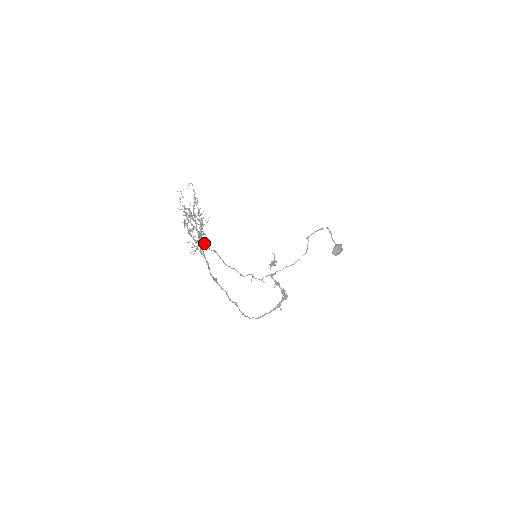
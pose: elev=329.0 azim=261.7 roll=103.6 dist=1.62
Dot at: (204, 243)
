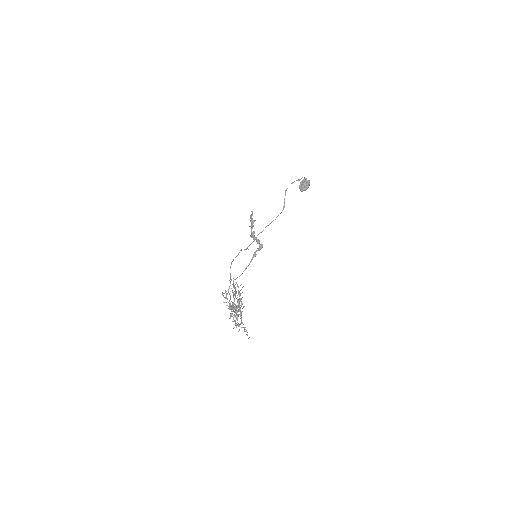
Dot at: (229, 293)
